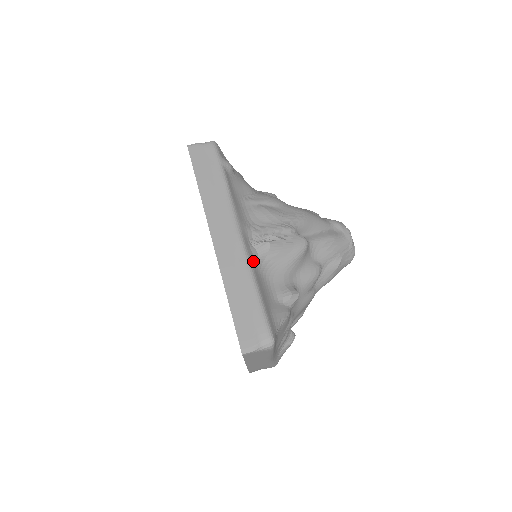
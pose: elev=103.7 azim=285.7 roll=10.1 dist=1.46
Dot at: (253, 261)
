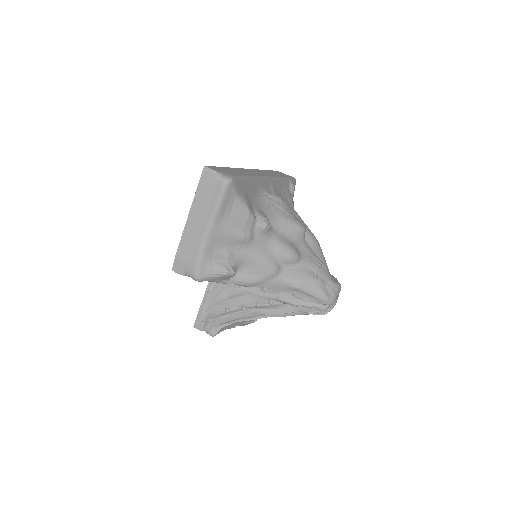
Dot at: (262, 184)
